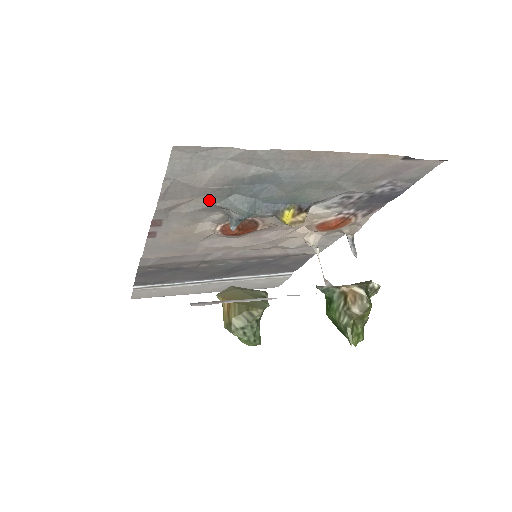
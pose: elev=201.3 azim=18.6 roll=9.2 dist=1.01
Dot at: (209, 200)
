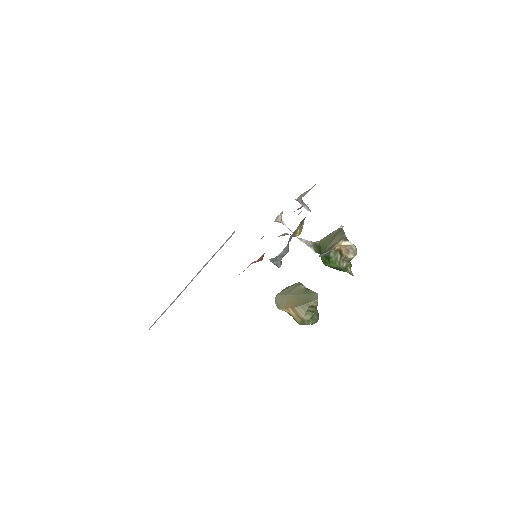
Dot at: occluded
